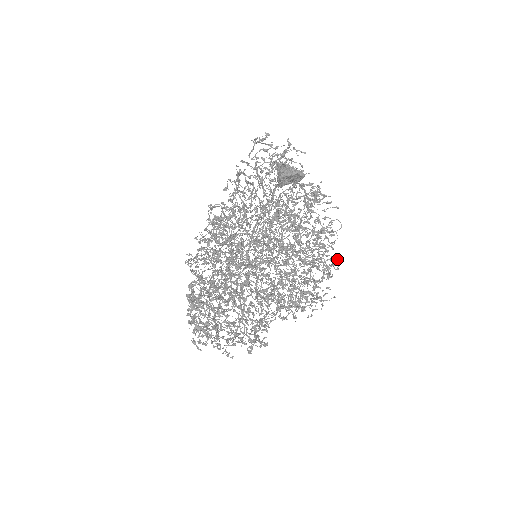
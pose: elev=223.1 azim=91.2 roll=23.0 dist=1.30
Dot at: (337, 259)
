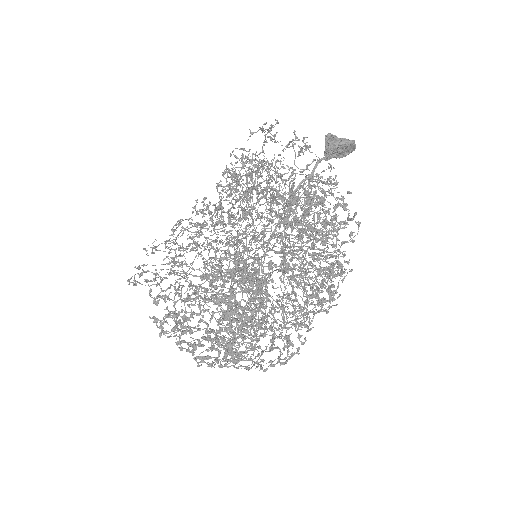
Dot at: occluded
